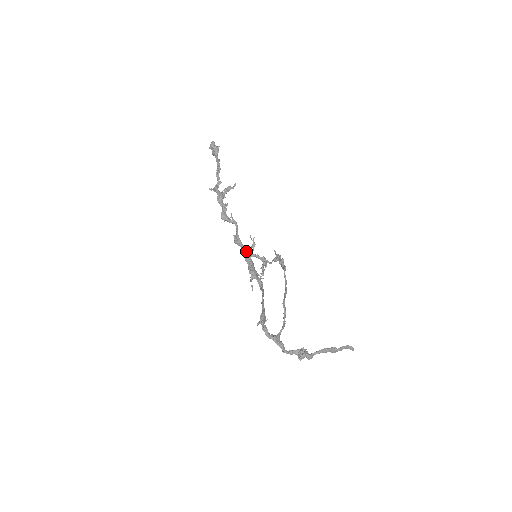
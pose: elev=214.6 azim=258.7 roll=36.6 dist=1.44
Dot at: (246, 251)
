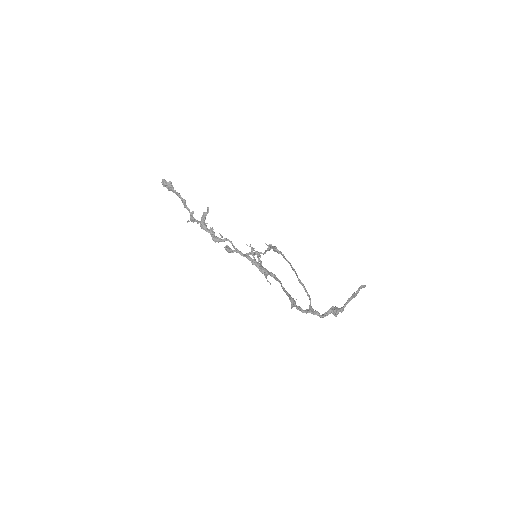
Dot at: (249, 257)
